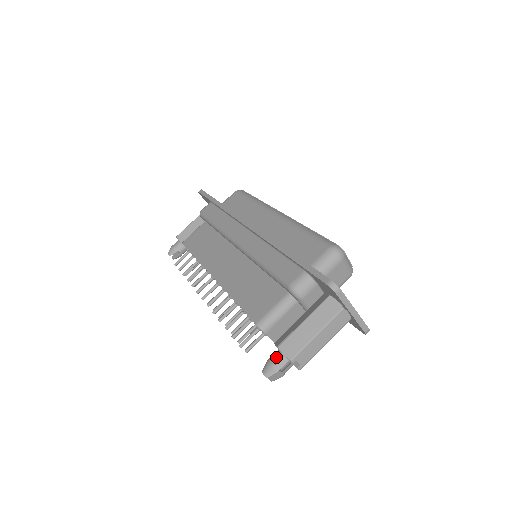
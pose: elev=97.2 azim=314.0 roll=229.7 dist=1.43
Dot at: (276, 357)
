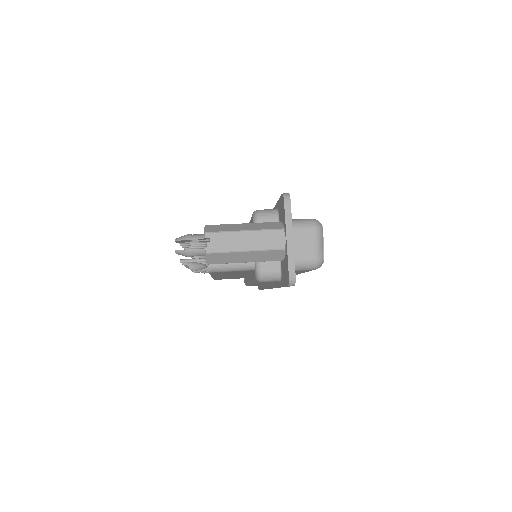
Dot at: (197, 234)
